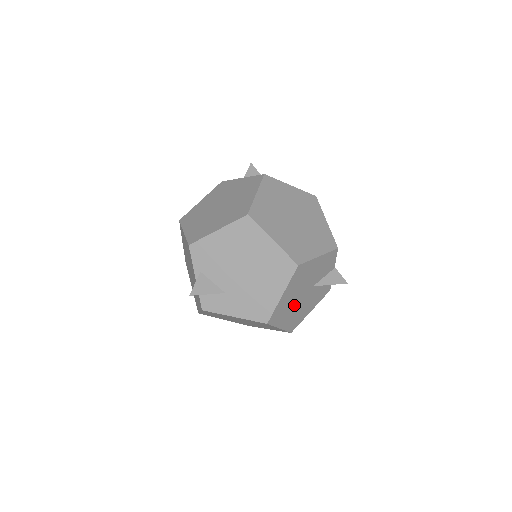
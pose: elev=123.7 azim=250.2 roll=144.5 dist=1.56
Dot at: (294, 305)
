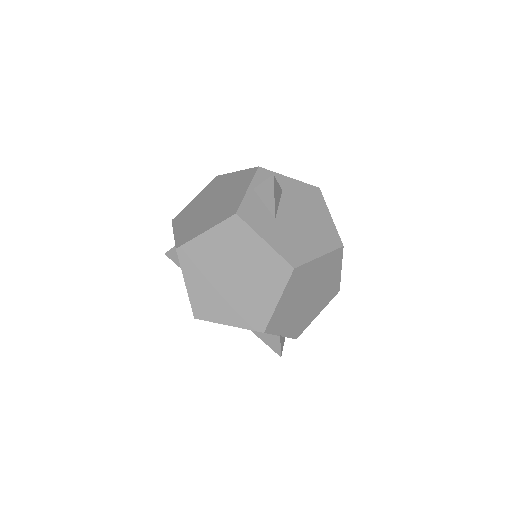
Dot at: occluded
